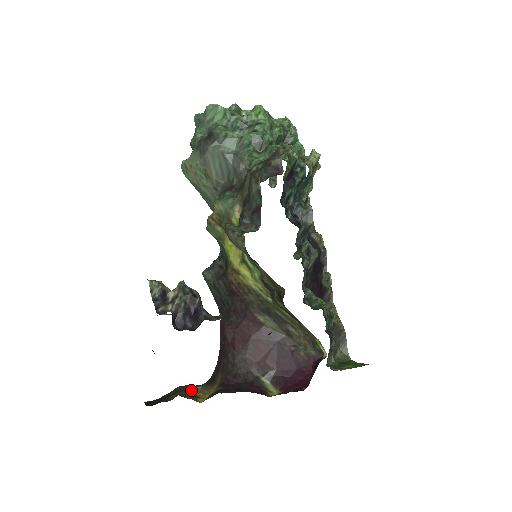
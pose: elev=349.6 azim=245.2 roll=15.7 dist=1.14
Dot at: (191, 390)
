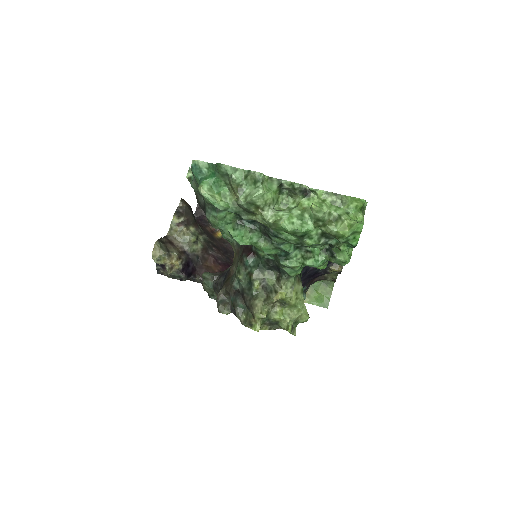
Dot at: occluded
